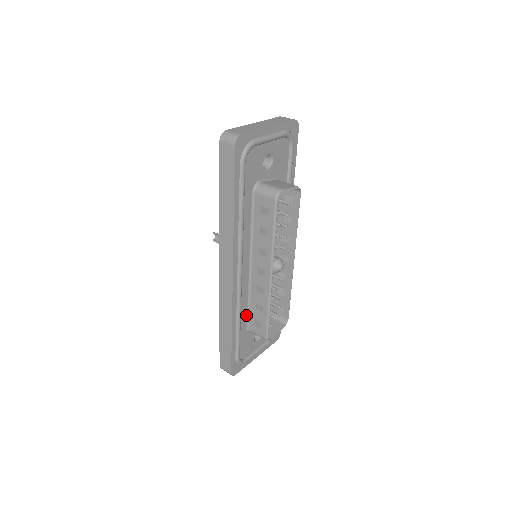
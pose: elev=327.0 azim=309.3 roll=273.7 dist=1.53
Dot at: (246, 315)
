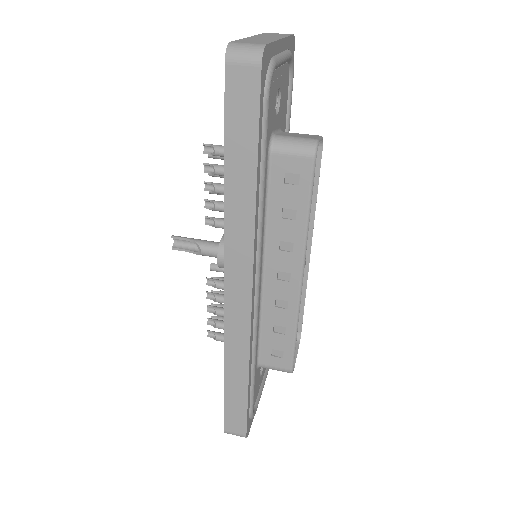
Dot at: occluded
